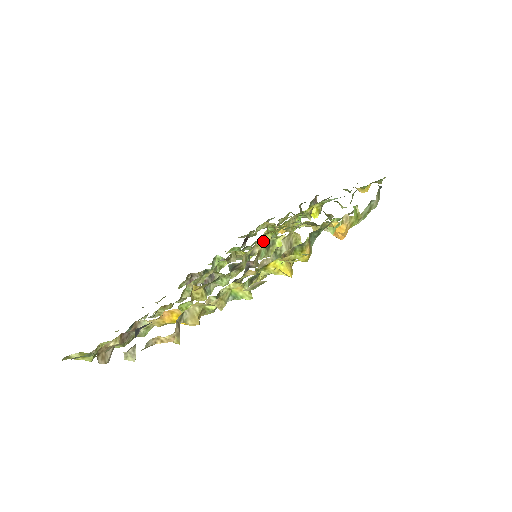
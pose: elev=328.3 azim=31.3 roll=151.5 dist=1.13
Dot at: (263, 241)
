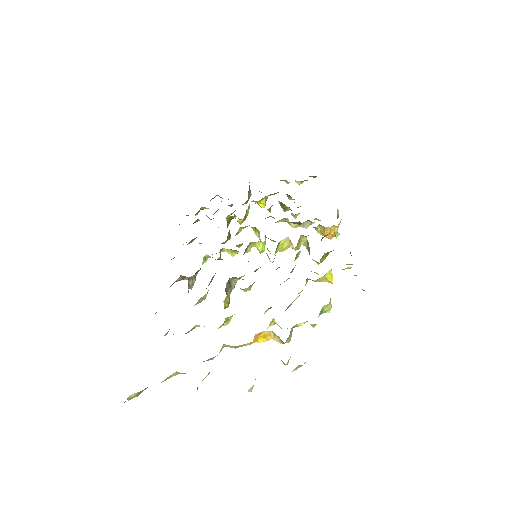
Dot at: (259, 241)
